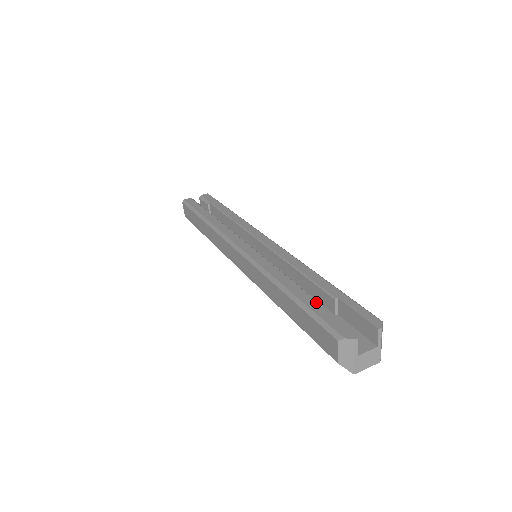
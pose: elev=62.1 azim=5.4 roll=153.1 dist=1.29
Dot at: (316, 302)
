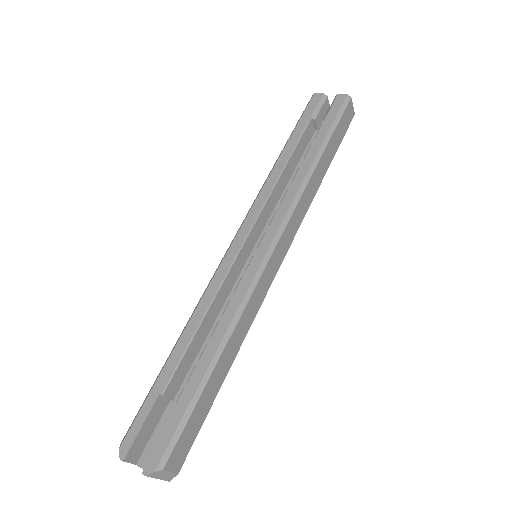
Dot at: (163, 388)
